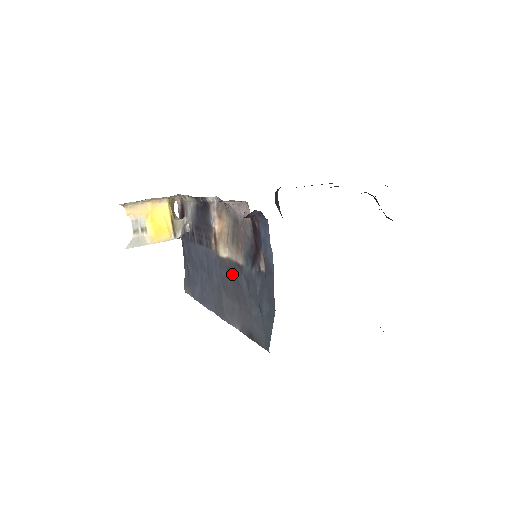
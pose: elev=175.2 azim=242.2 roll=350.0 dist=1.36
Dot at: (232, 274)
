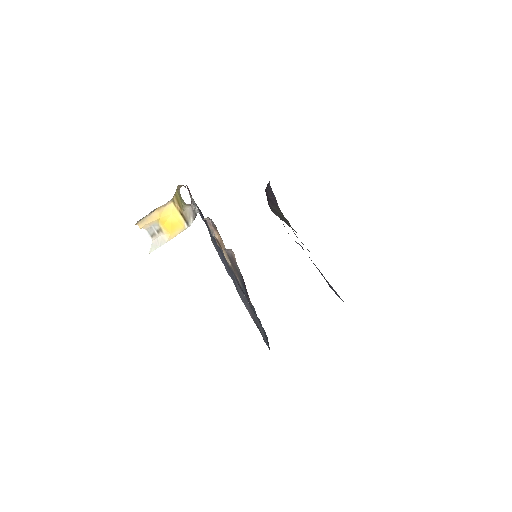
Dot at: (237, 281)
